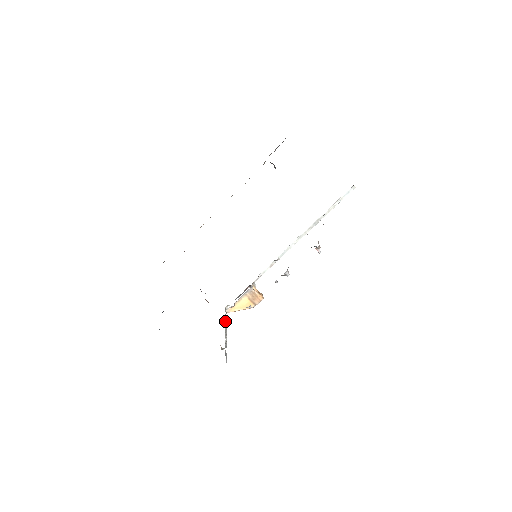
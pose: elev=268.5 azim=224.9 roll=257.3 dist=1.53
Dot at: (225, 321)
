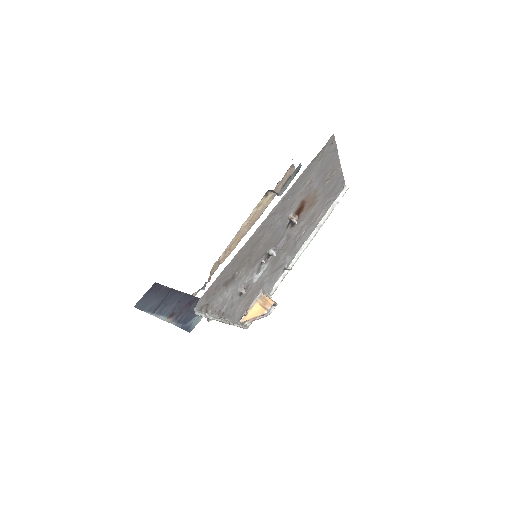
Dot at: (232, 321)
